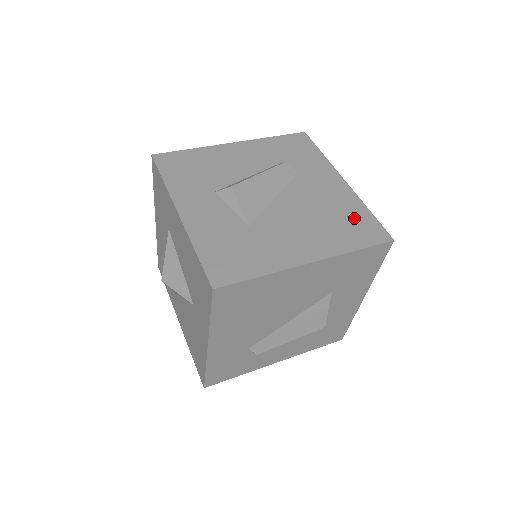
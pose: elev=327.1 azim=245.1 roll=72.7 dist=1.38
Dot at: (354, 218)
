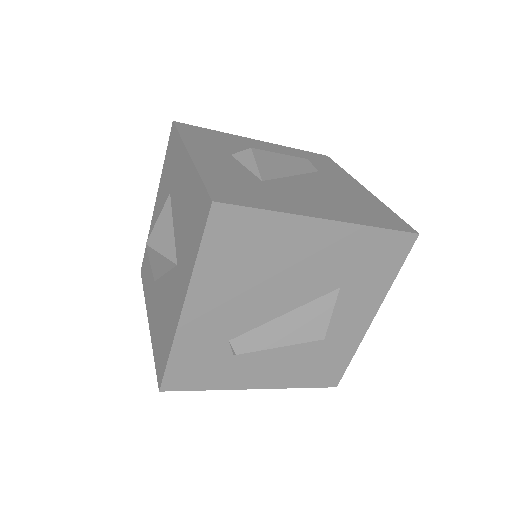
Dot at: (376, 209)
